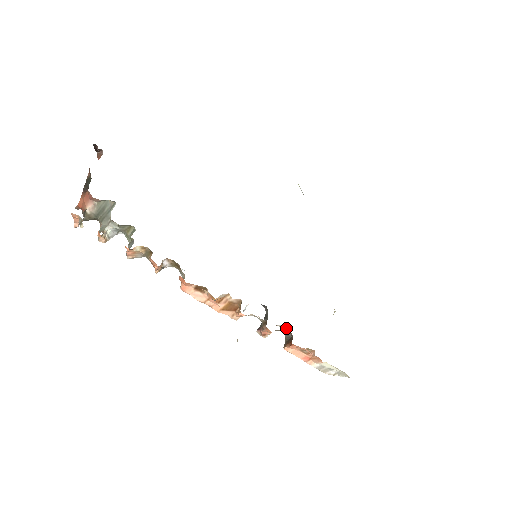
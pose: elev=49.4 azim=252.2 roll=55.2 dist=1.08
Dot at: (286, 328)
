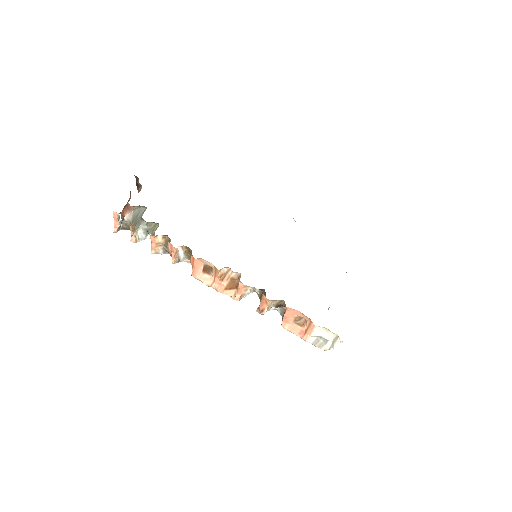
Dot at: occluded
